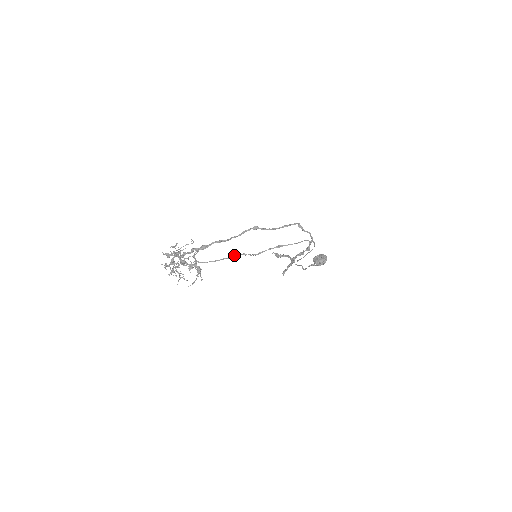
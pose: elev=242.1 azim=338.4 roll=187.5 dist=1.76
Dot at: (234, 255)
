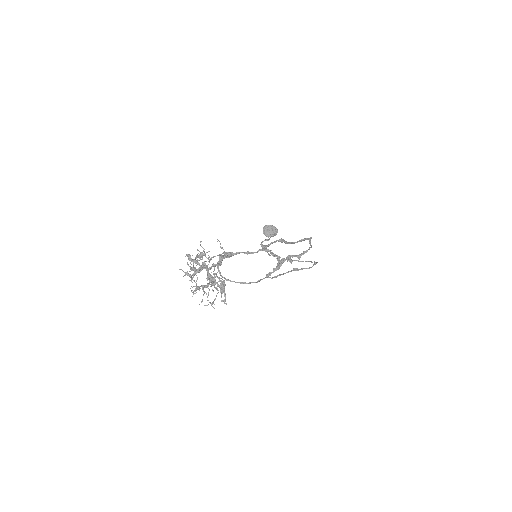
Dot at: occluded
